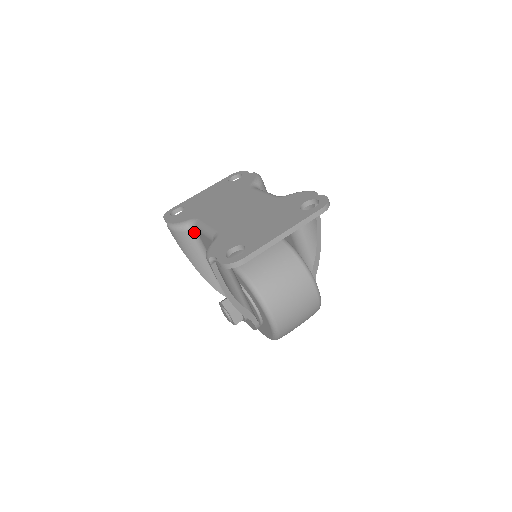
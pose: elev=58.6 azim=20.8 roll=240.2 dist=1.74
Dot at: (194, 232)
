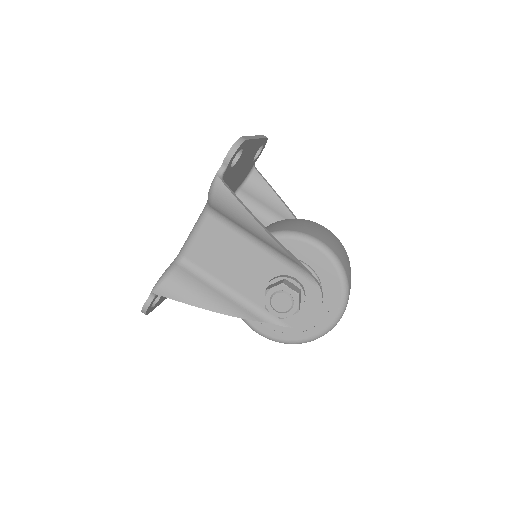
Dot at: (184, 265)
